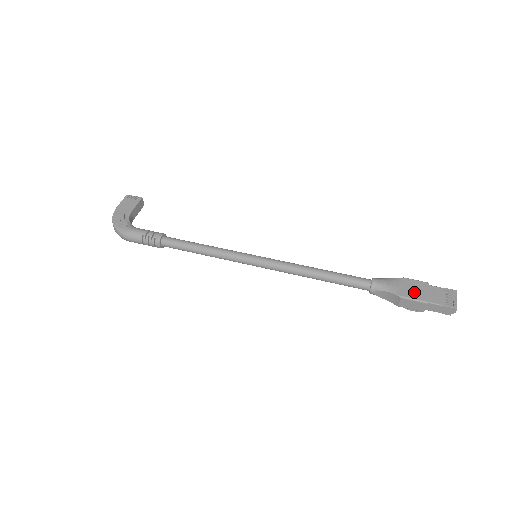
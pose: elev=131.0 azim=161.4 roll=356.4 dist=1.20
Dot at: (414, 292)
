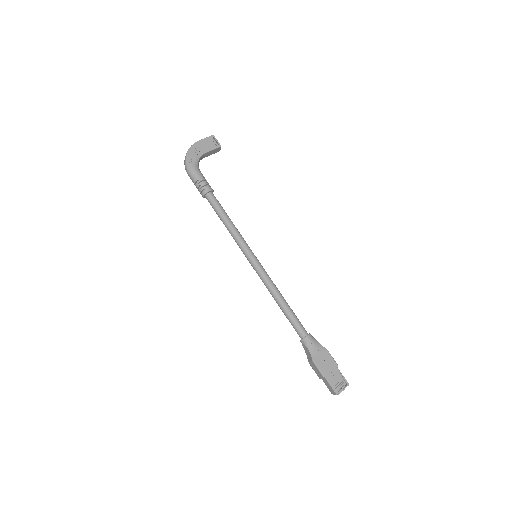
Dot at: (323, 364)
